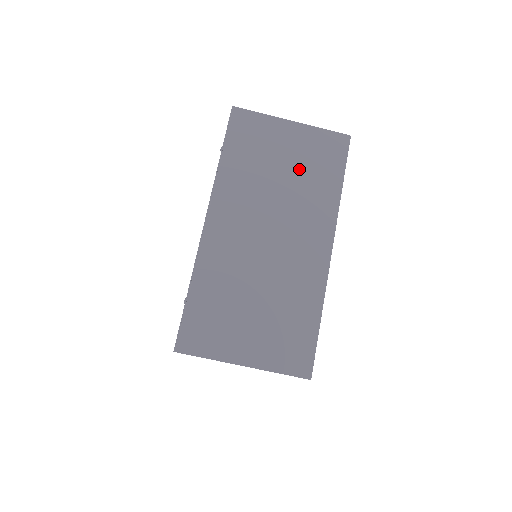
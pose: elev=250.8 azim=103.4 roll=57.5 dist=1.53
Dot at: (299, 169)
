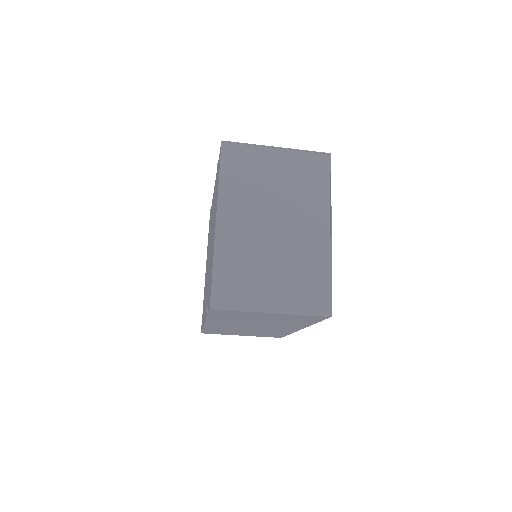
Dot at: (278, 320)
